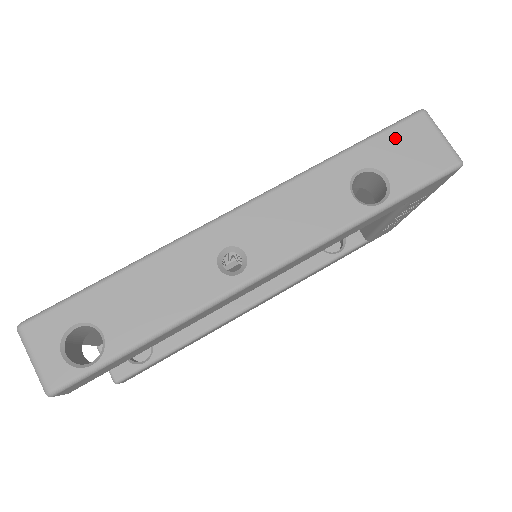
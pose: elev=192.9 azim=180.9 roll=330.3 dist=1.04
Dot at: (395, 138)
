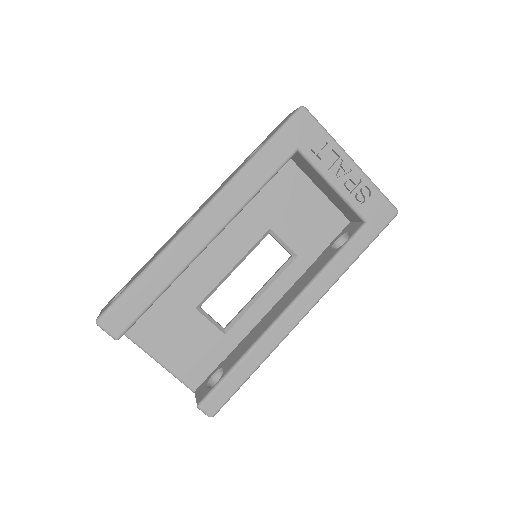
Dot at: occluded
